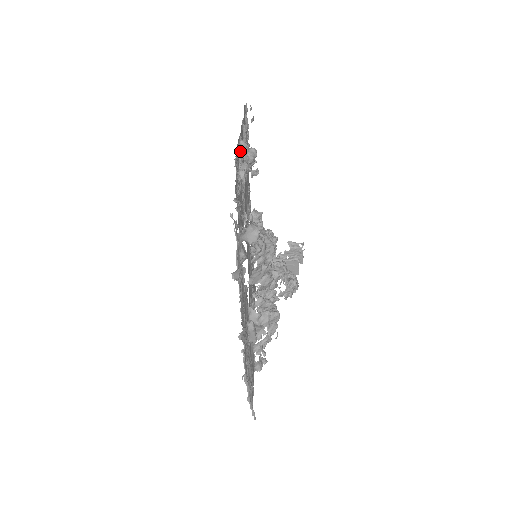
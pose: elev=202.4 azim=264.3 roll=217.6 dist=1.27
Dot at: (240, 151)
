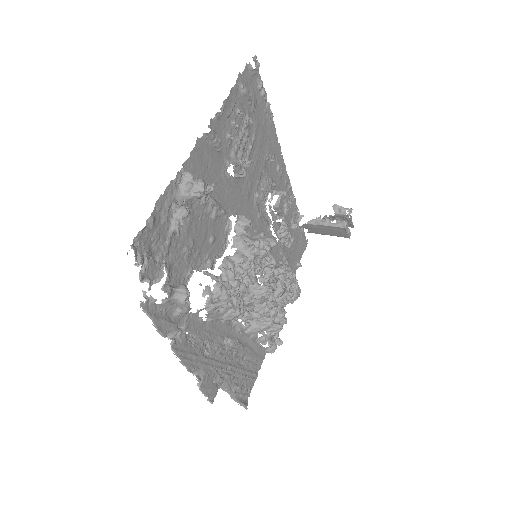
Dot at: (177, 192)
